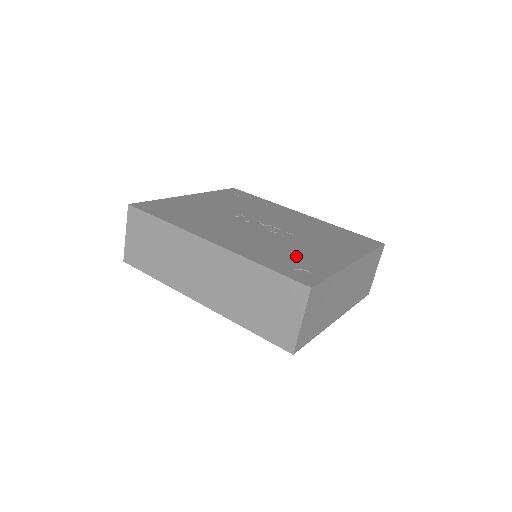
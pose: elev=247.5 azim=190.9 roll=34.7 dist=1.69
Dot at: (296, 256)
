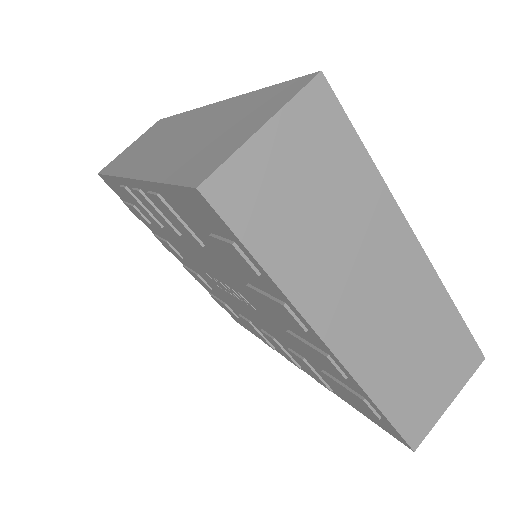
Dot at: occluded
